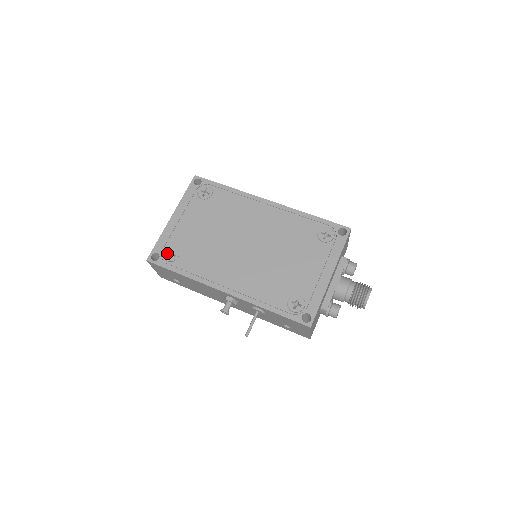
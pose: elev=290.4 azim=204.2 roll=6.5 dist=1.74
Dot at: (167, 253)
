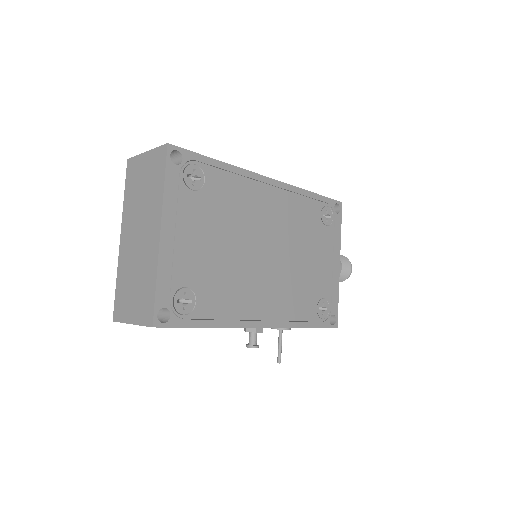
Dot at: (177, 301)
